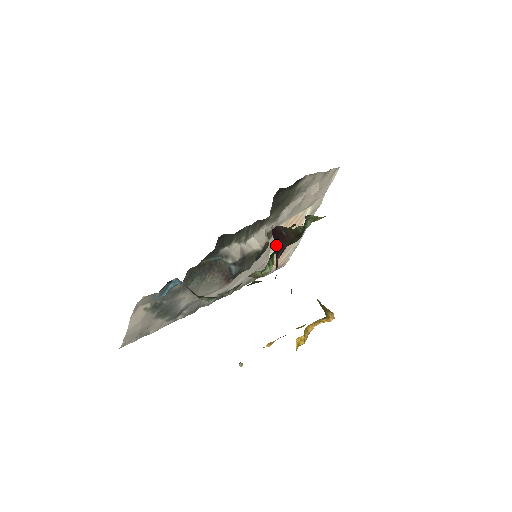
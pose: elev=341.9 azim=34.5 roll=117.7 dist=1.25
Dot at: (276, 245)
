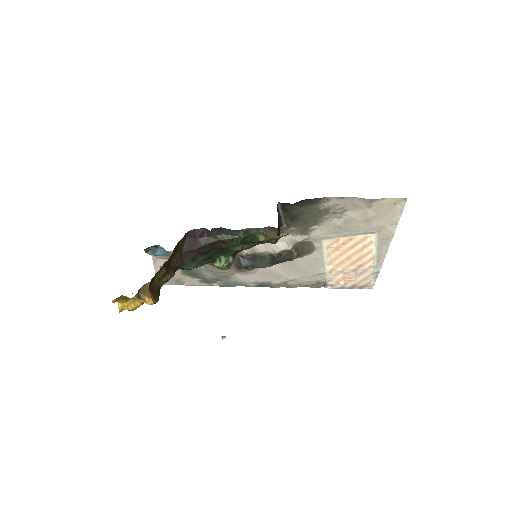
Dot at: (188, 241)
